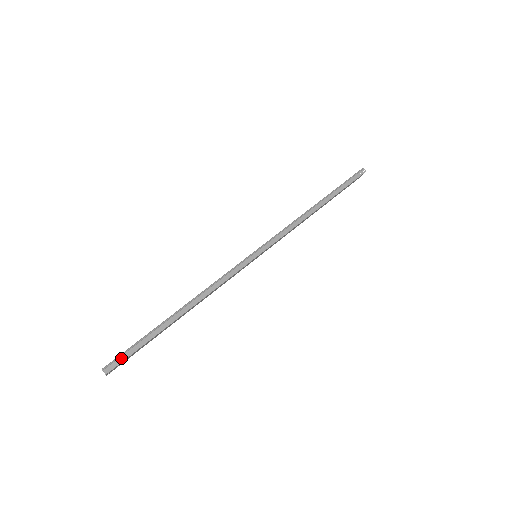
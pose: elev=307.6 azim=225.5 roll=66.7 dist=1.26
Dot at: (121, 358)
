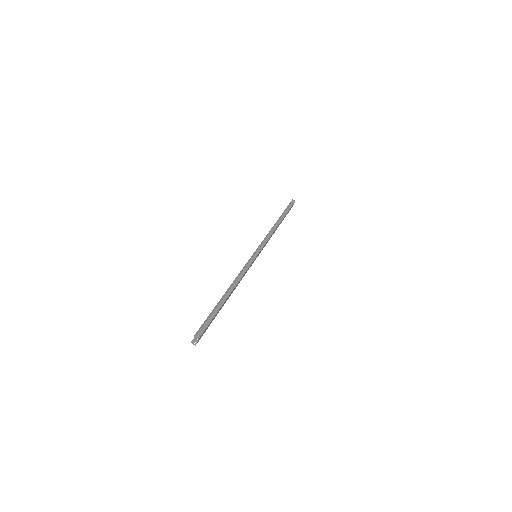
Dot at: (203, 327)
